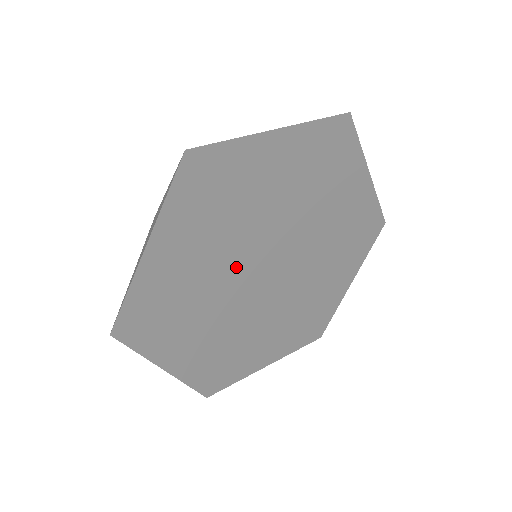
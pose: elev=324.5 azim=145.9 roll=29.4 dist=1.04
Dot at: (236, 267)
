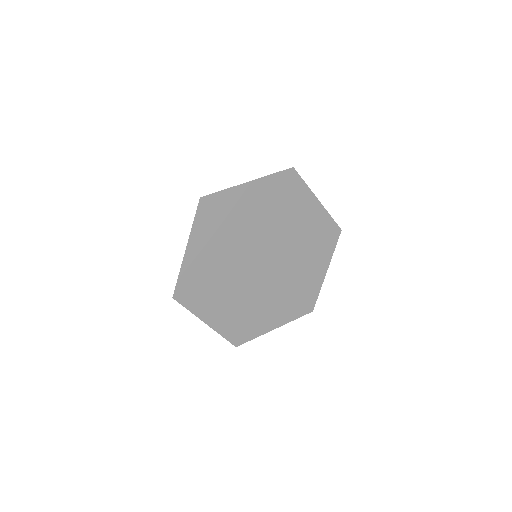
Dot at: (257, 238)
